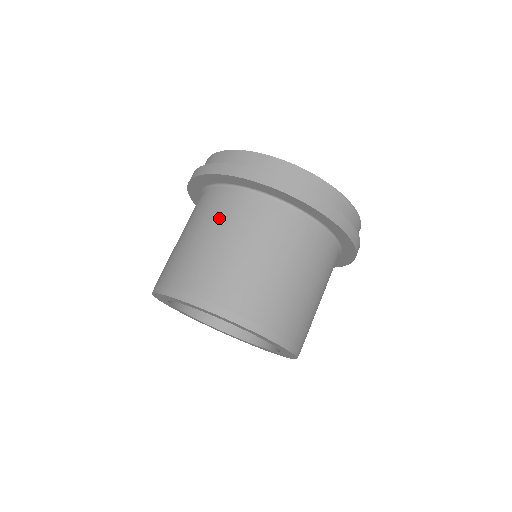
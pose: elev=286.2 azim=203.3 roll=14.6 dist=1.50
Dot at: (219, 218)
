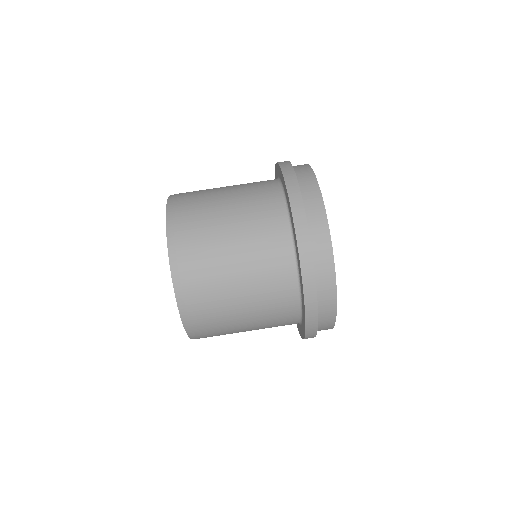
Dot at: occluded
